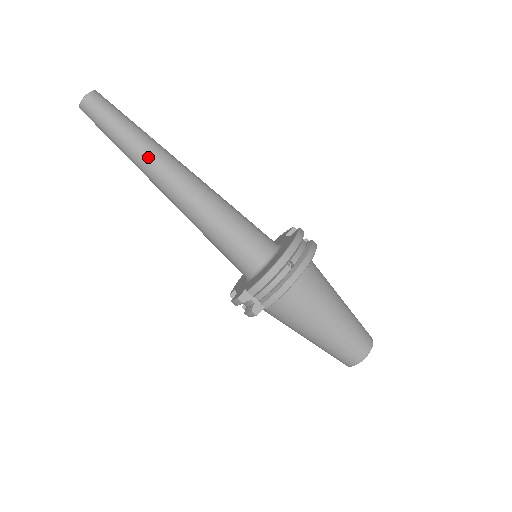
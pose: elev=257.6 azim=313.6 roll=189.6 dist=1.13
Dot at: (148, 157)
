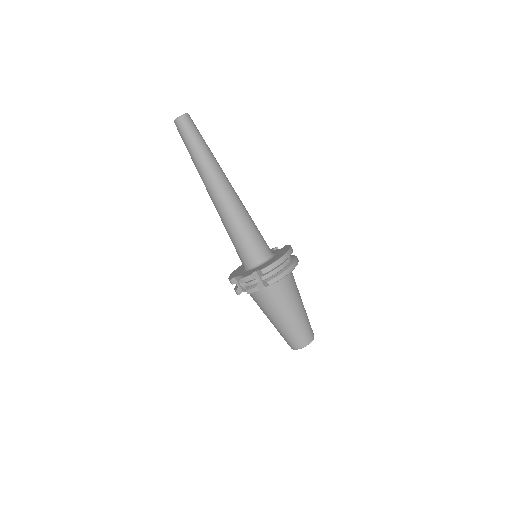
Dot at: (213, 166)
